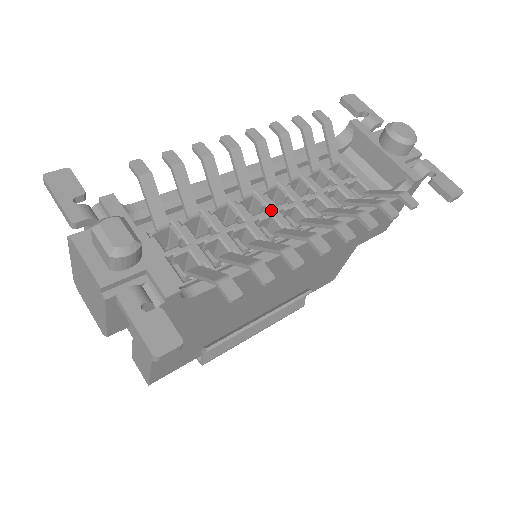
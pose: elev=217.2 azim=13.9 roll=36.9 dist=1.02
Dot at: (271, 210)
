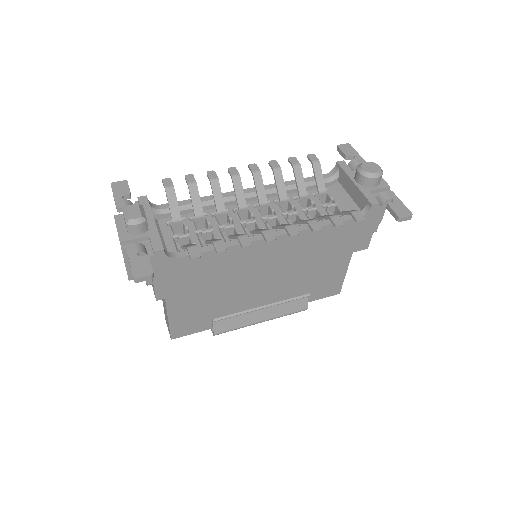
Dot at: (256, 218)
